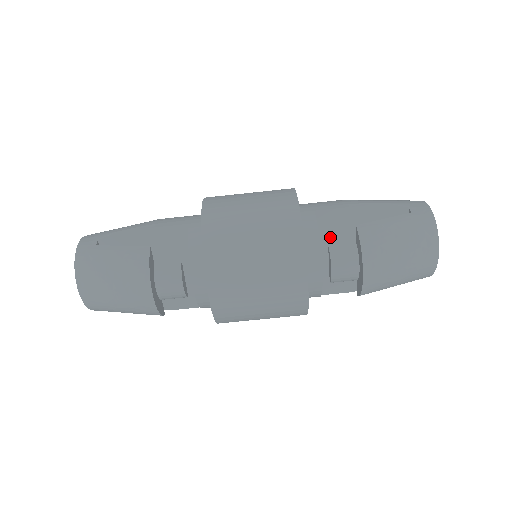
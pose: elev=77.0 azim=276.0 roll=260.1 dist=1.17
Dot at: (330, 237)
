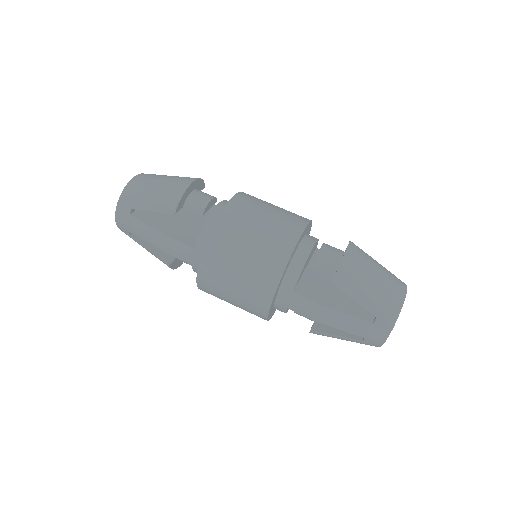
Dot at: occluded
